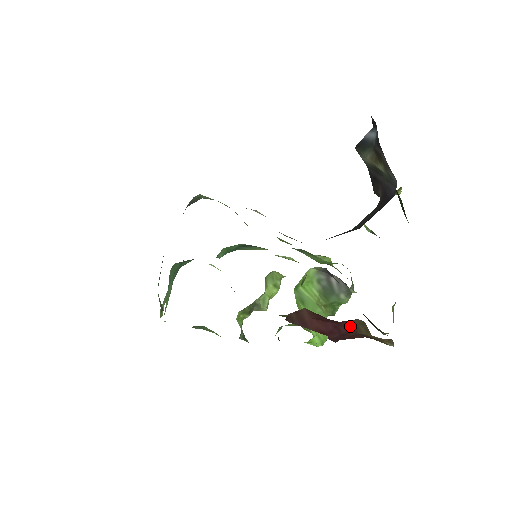
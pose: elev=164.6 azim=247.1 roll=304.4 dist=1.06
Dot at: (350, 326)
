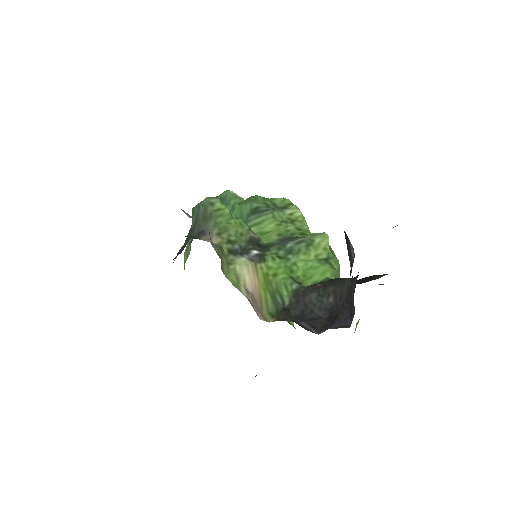
Dot at: occluded
